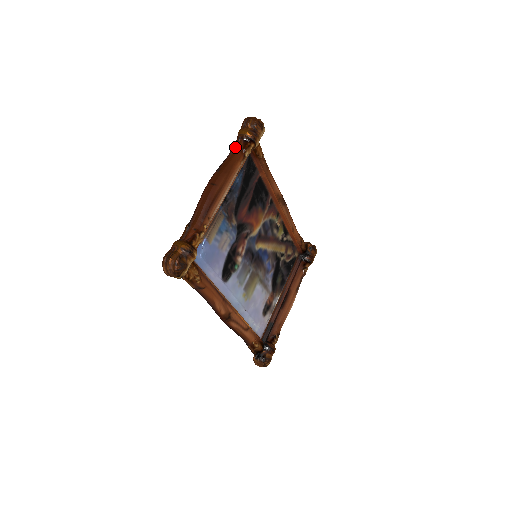
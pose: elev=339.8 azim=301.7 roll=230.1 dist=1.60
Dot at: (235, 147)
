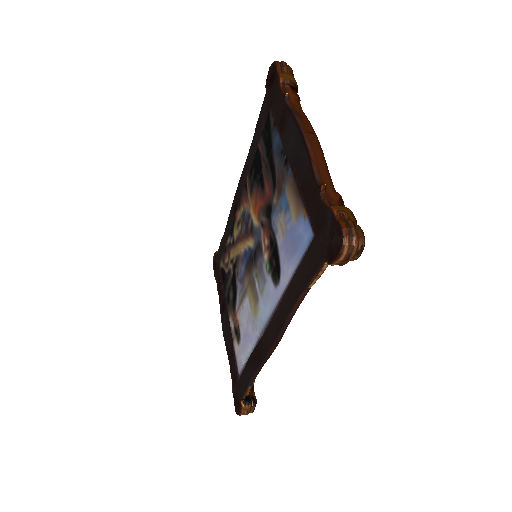
Dot at: (287, 94)
